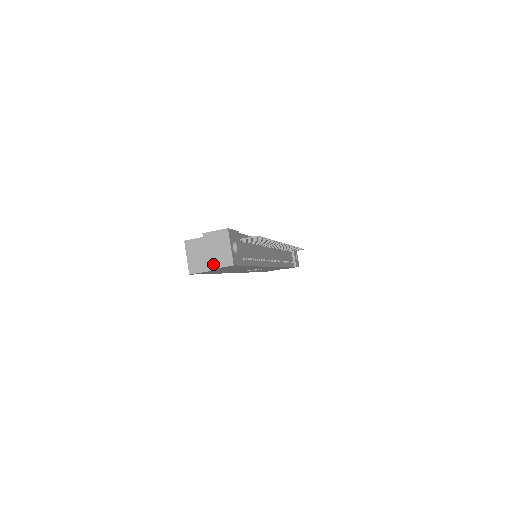
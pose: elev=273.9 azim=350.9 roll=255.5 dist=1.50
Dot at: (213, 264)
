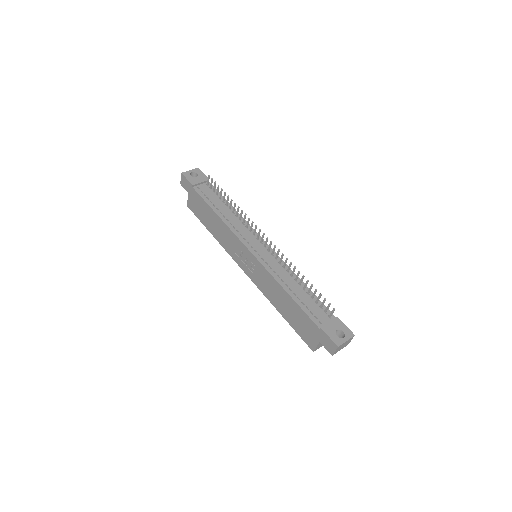
Dot at: occluded
